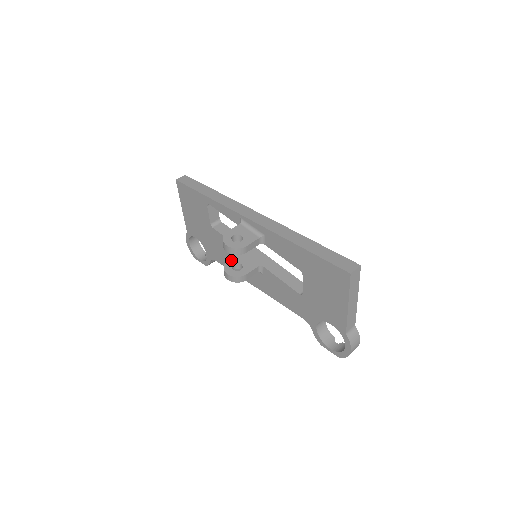
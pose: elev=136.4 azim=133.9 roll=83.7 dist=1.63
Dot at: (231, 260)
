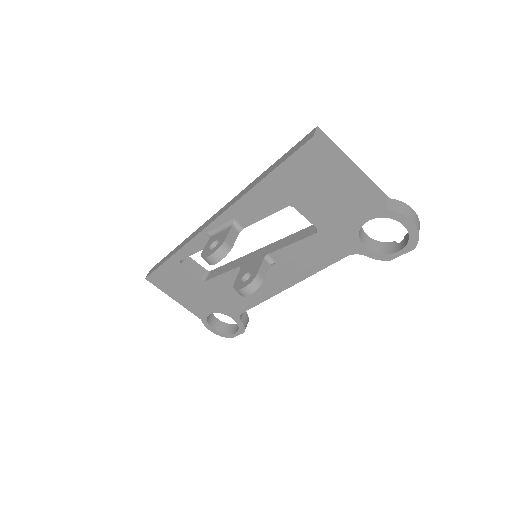
Dot at: (237, 279)
